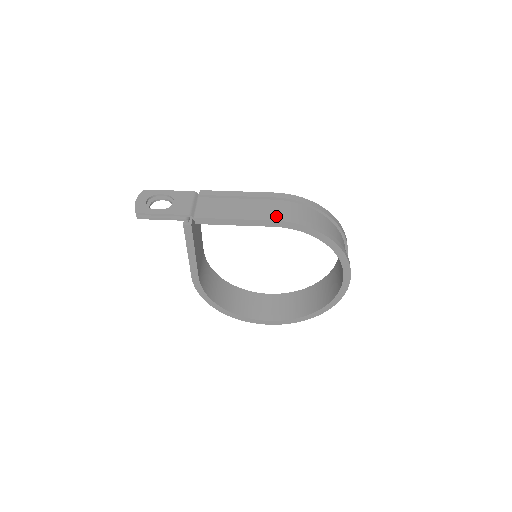
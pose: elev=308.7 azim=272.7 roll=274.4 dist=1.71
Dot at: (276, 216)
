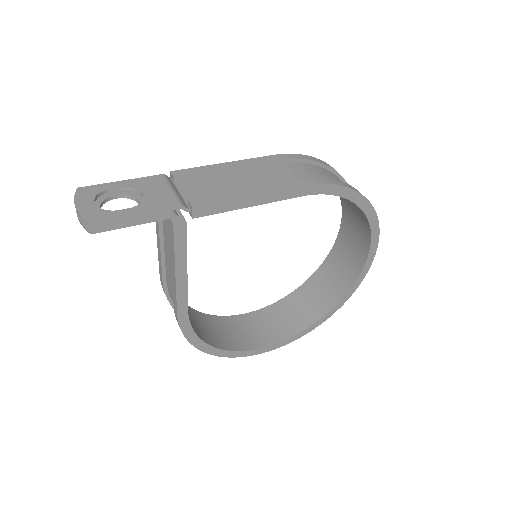
Dot at: (303, 180)
